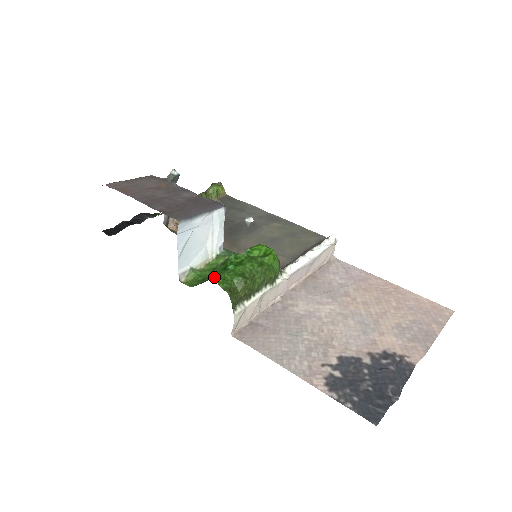
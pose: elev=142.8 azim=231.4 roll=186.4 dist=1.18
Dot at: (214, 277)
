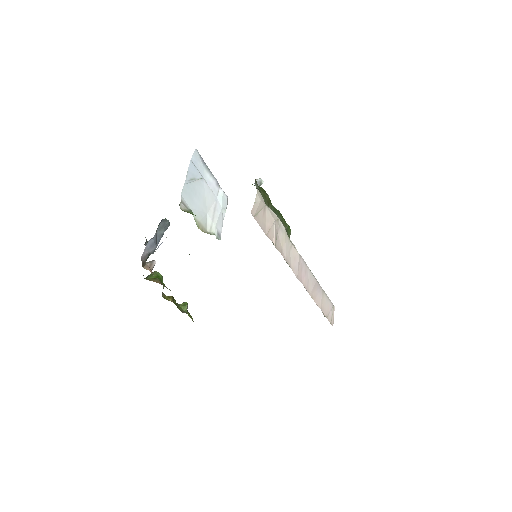
Dot at: occluded
